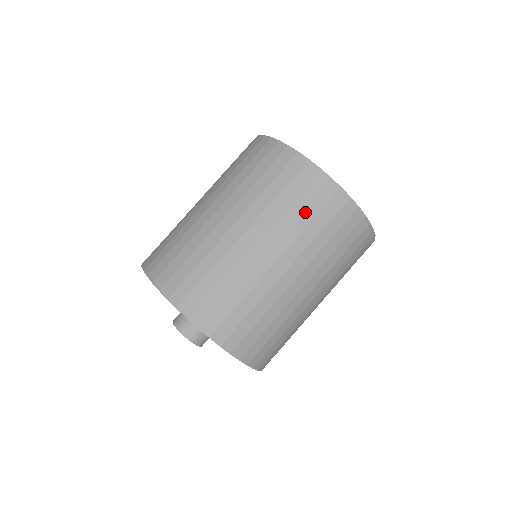
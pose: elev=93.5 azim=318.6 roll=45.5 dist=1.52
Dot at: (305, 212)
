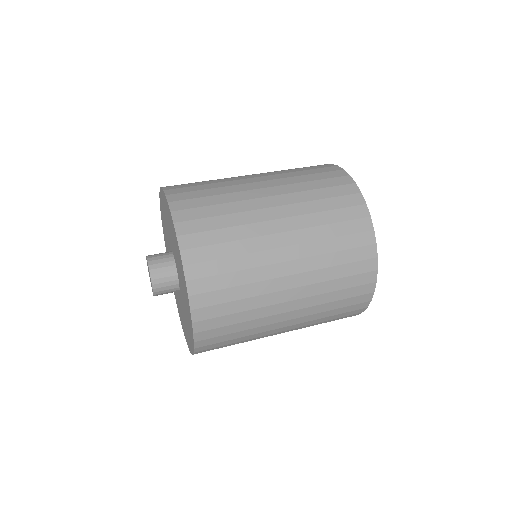
Dot at: (325, 201)
